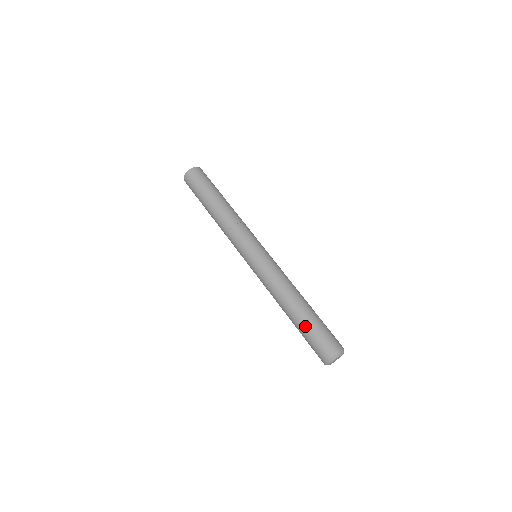
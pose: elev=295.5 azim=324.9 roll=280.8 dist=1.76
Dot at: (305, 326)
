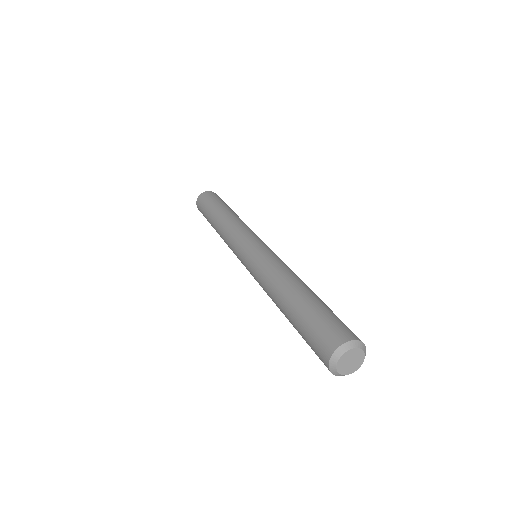
Dot at: (310, 305)
